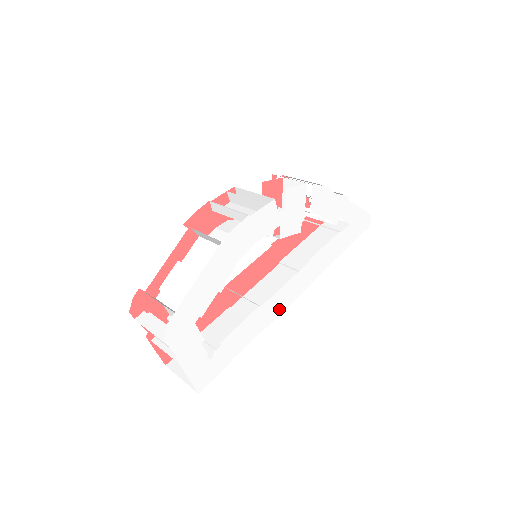
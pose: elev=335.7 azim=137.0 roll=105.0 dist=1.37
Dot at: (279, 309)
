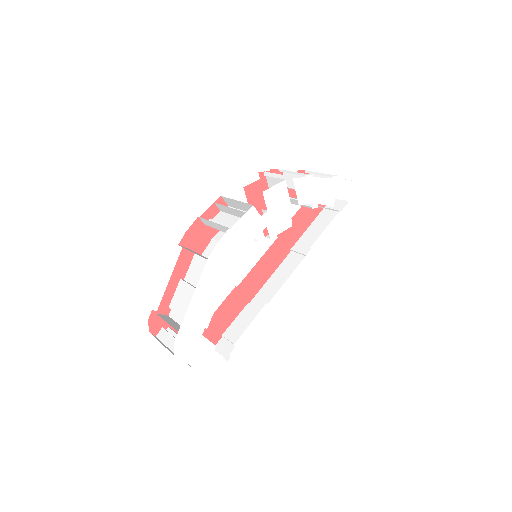
Dot at: (289, 300)
